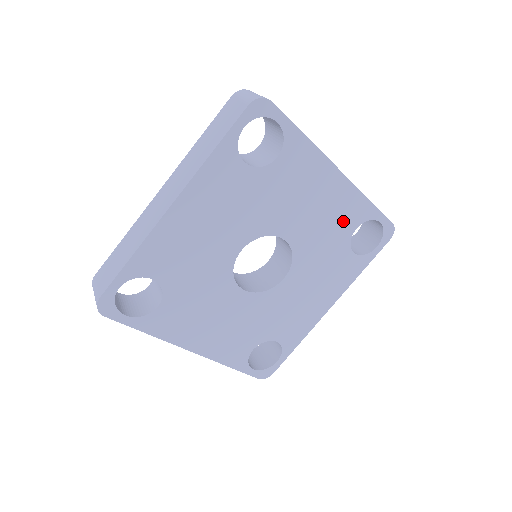
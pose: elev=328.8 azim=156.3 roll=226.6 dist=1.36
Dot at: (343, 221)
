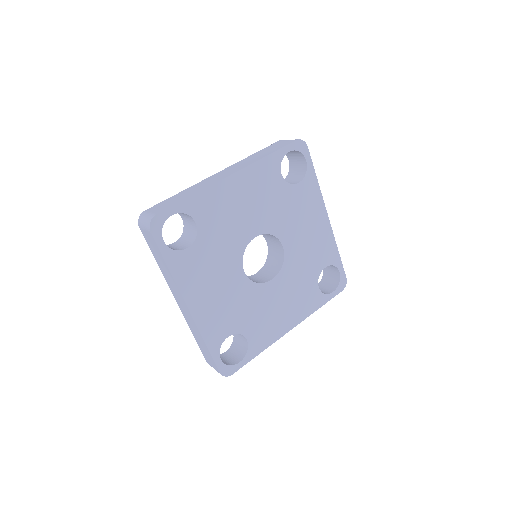
Dot at: (319, 256)
